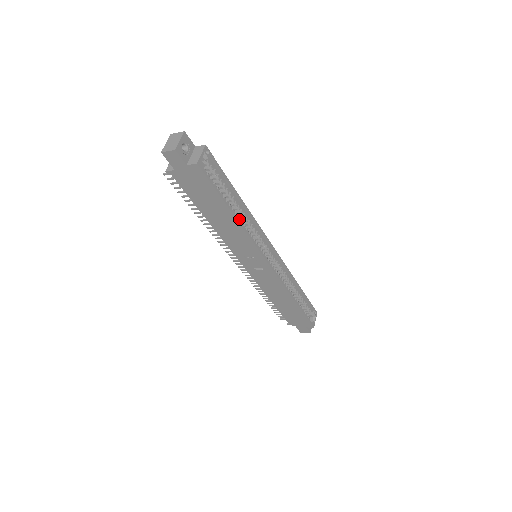
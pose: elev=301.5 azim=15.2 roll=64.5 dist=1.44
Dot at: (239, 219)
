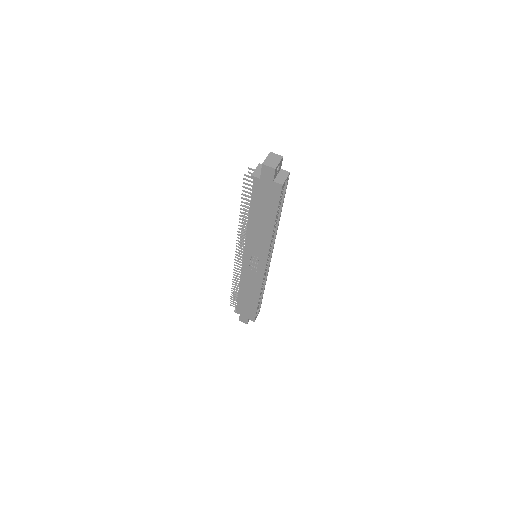
Dot at: occluded
